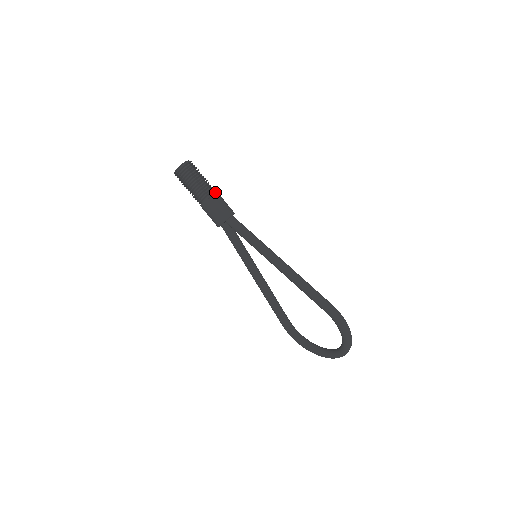
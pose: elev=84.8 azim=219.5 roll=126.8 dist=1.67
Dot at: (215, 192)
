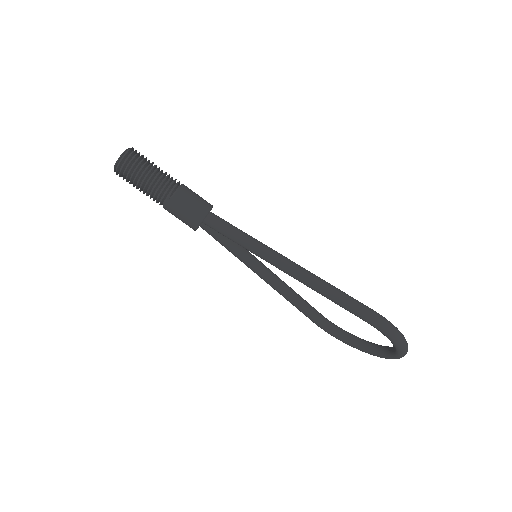
Dot at: (177, 185)
